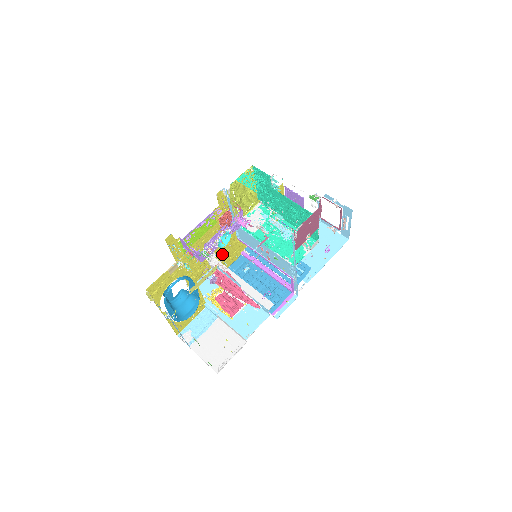
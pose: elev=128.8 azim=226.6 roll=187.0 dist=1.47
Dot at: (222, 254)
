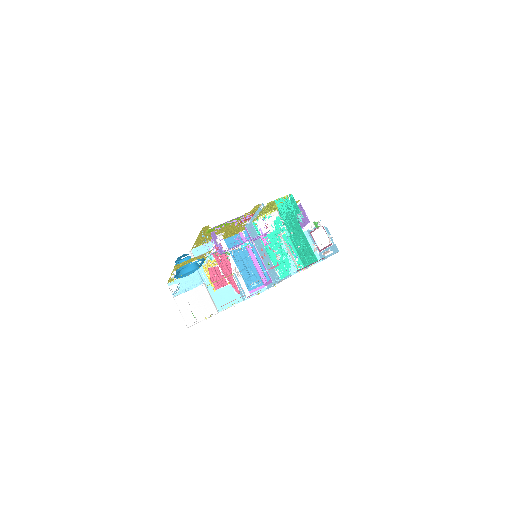
Dot at: (228, 233)
